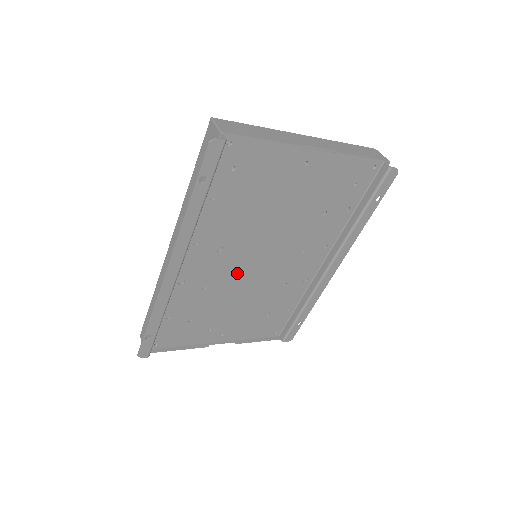
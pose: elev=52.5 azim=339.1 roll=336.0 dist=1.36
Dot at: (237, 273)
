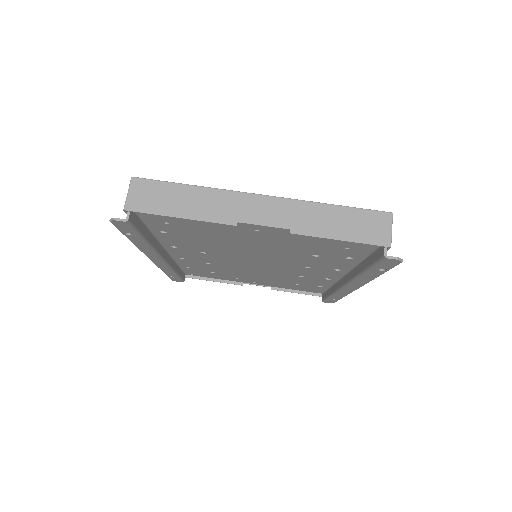
Dot at: (237, 264)
